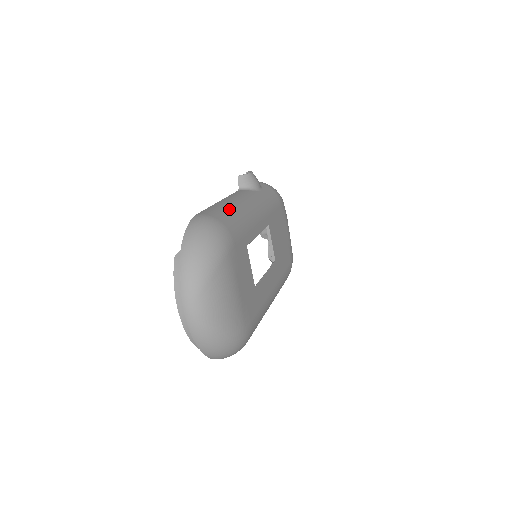
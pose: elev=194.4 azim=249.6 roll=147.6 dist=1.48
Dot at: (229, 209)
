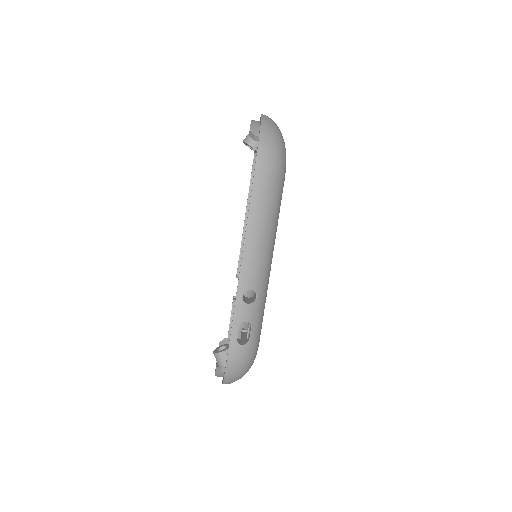
Dot at: occluded
